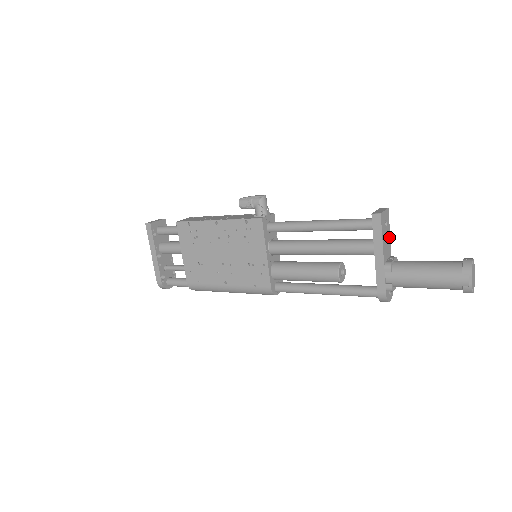
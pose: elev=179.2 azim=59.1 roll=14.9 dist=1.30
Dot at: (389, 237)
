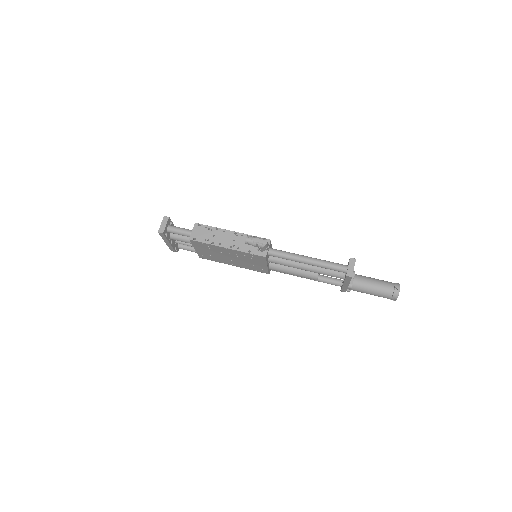
Dot at: occluded
